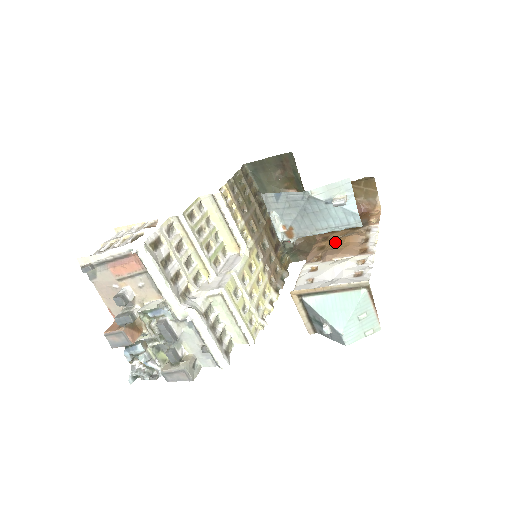
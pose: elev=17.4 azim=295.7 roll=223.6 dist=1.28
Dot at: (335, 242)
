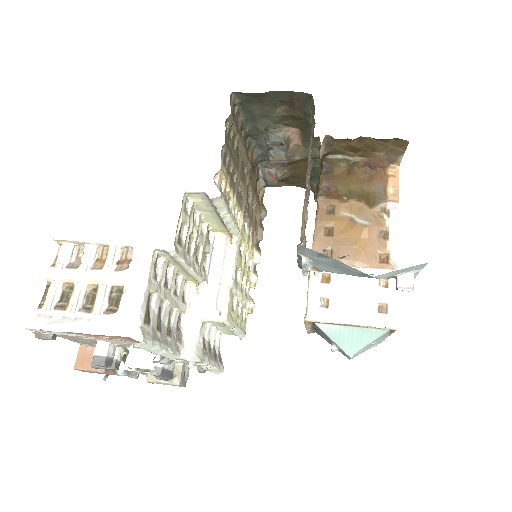
Dot at: (347, 229)
